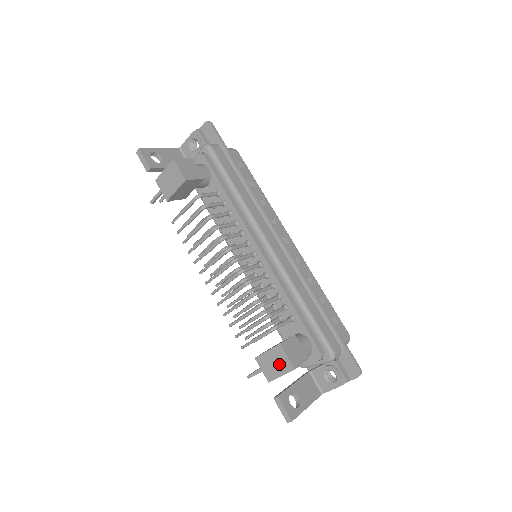
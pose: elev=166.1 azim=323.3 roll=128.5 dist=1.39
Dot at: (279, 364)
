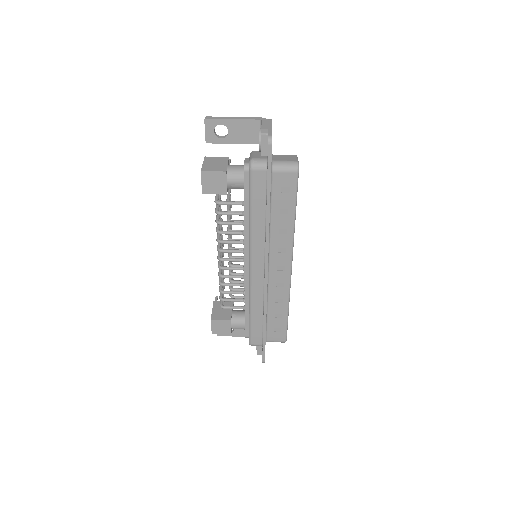
Dot at: occluded
